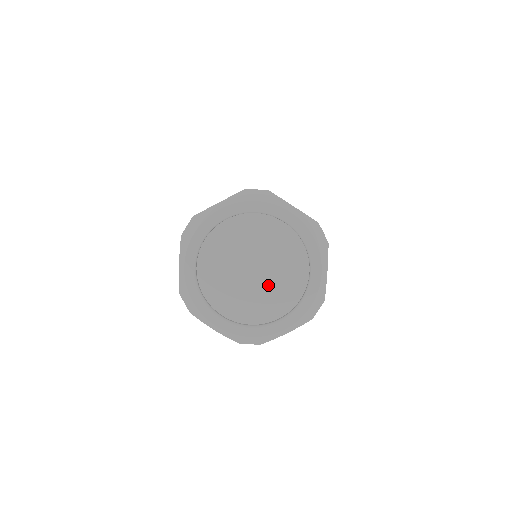
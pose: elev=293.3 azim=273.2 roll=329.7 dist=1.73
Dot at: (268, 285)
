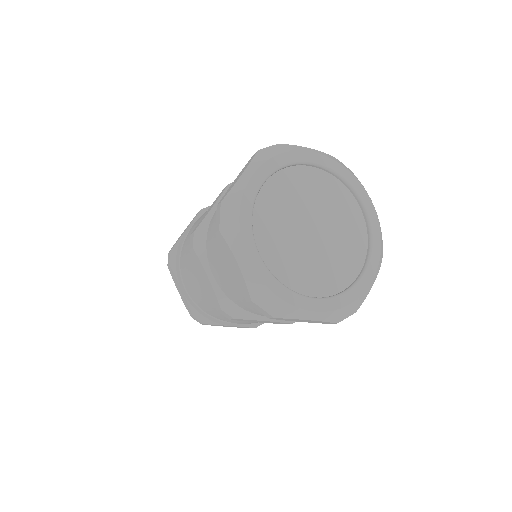
Dot at: (334, 239)
